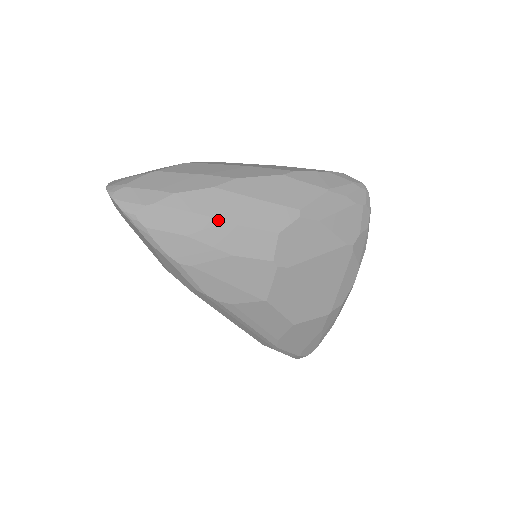
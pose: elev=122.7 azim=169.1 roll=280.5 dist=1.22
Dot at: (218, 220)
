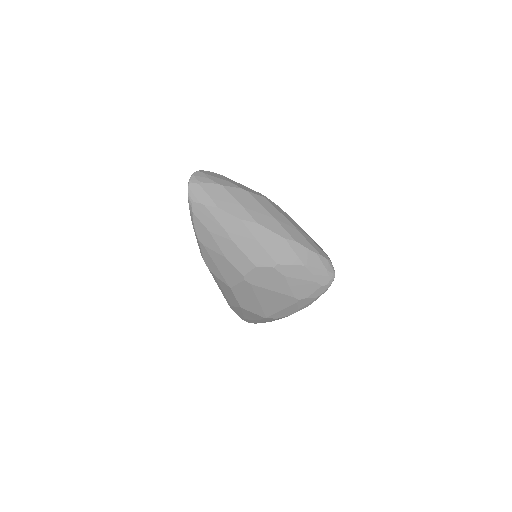
Dot at: (230, 237)
